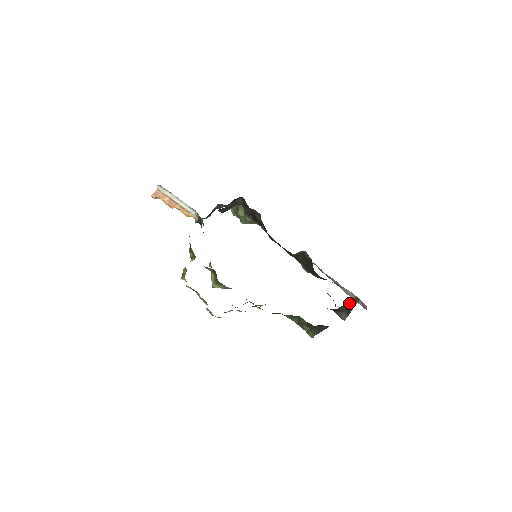
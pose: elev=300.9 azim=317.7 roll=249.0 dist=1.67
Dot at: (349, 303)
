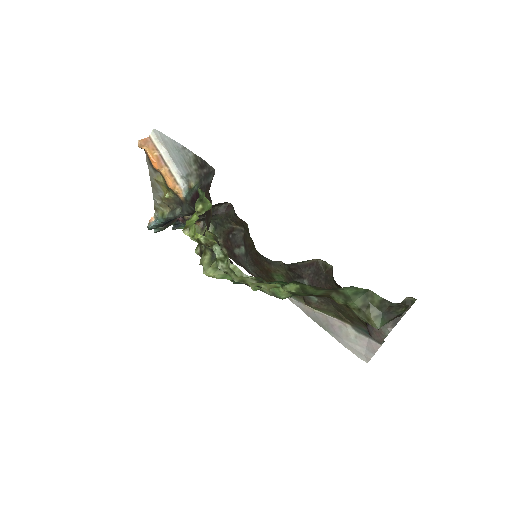
Dot at: occluded
